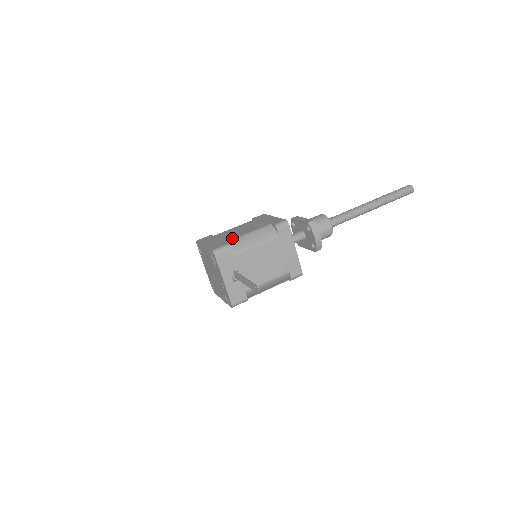
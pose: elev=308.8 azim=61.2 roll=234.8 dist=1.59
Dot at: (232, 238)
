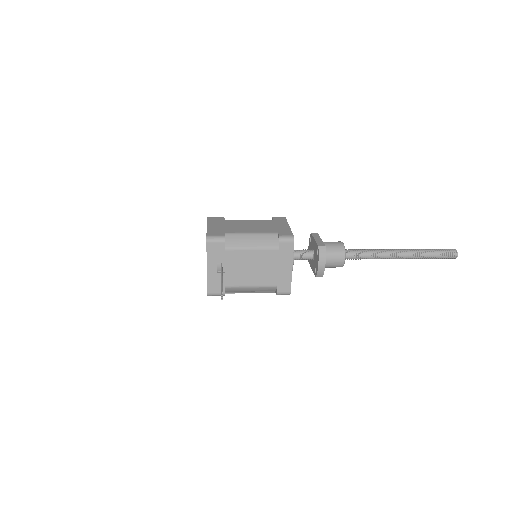
Dot at: (233, 231)
